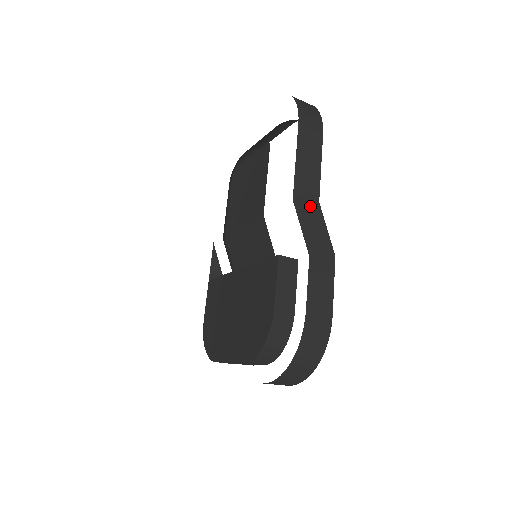
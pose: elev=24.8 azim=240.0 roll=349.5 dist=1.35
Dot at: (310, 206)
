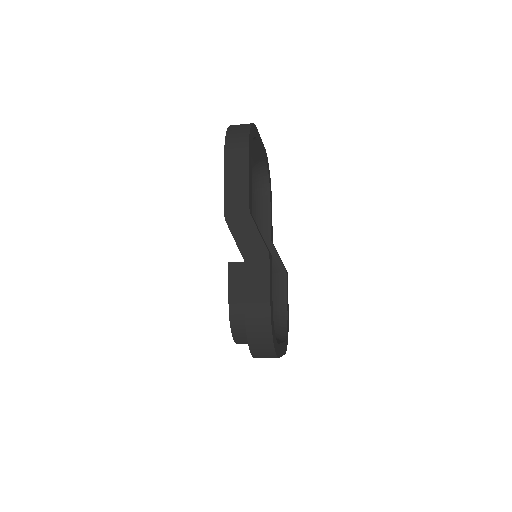
Dot at: (241, 219)
